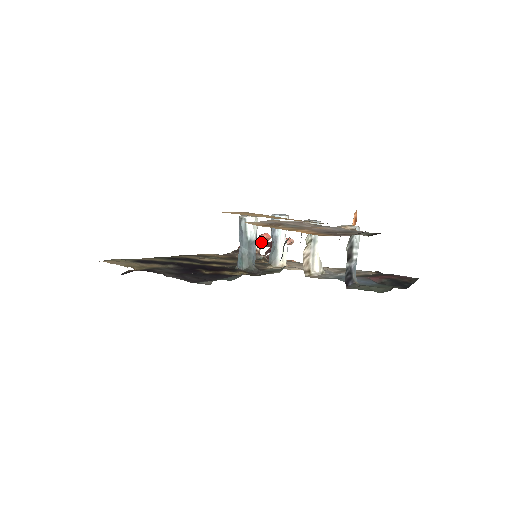
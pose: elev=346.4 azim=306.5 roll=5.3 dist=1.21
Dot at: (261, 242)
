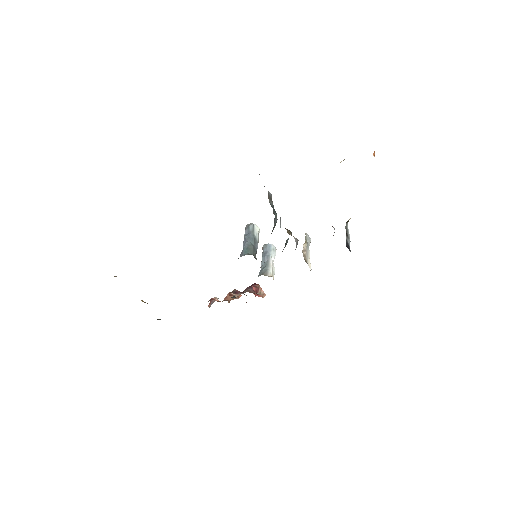
Dot at: (236, 292)
